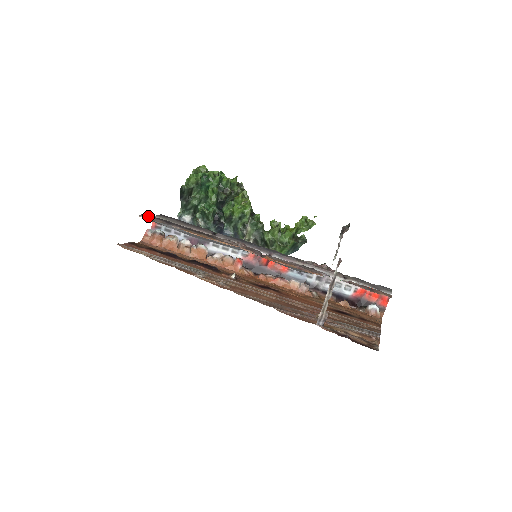
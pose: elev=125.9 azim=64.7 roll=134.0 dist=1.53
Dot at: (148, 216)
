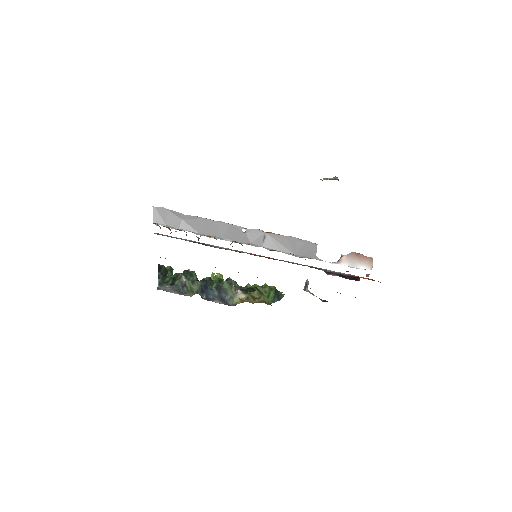
Dot at: (159, 211)
